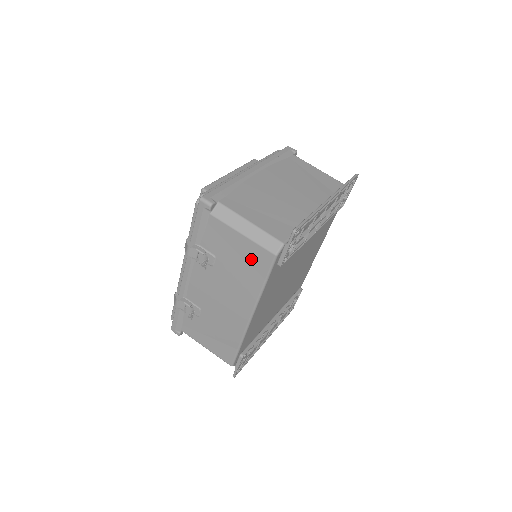
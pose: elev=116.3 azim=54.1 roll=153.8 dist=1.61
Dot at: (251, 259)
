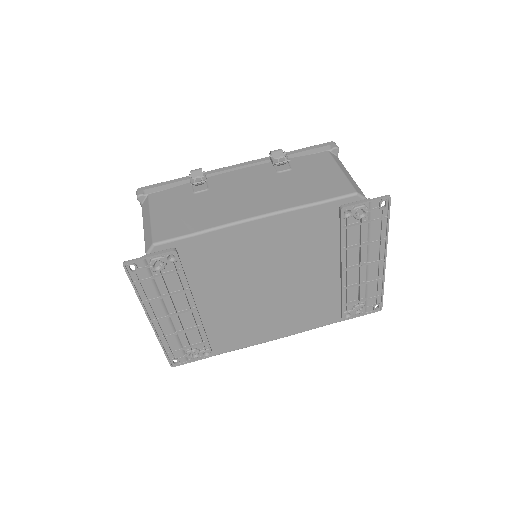
Dot at: (327, 185)
